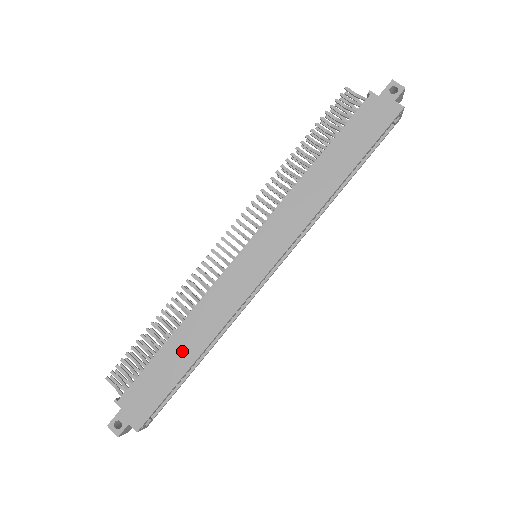
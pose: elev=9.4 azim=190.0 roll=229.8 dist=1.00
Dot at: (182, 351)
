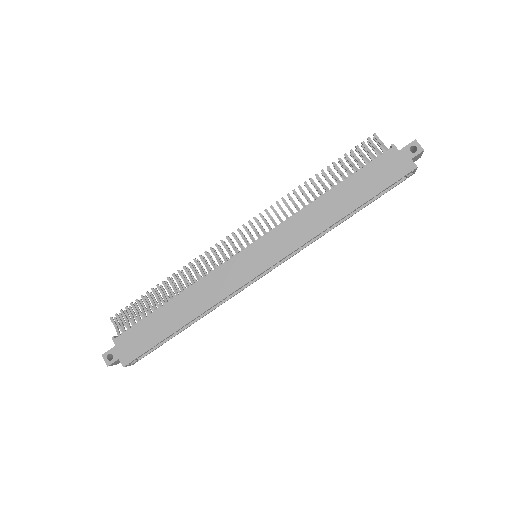
Dot at: (175, 315)
